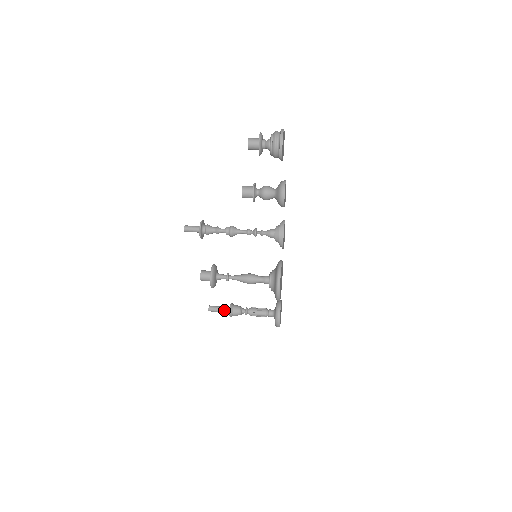
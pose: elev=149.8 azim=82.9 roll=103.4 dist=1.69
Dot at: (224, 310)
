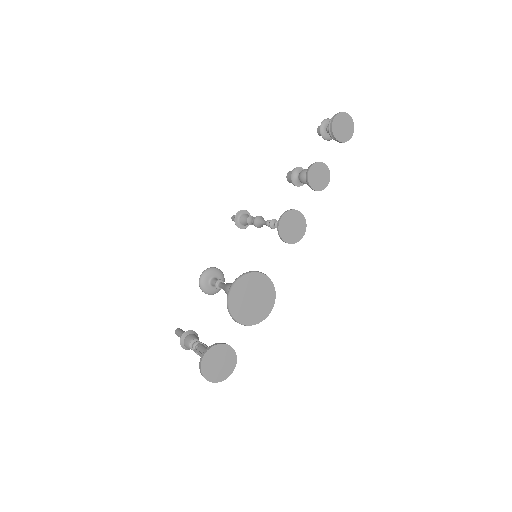
Dot at: occluded
